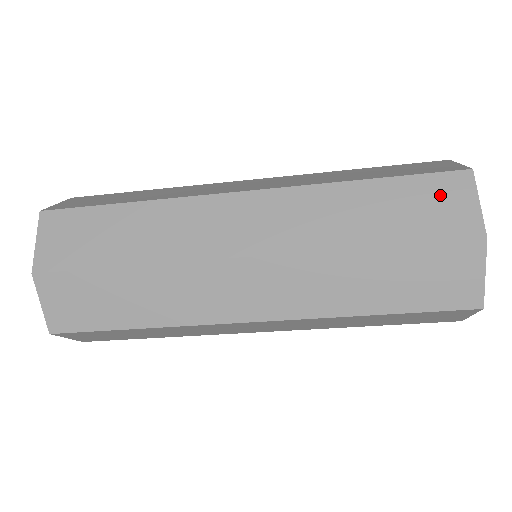
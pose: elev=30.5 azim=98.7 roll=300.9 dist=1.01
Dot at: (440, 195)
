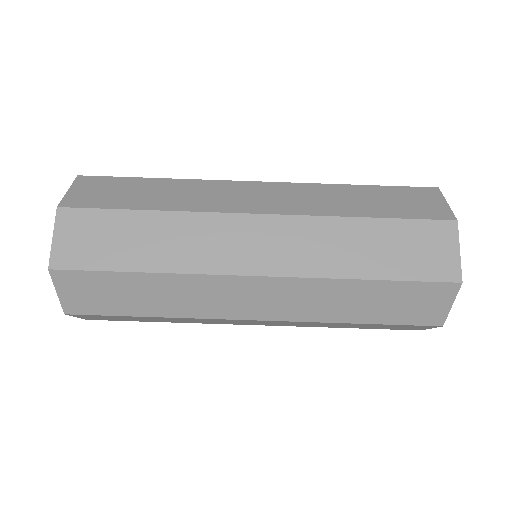
Dot at: (417, 197)
